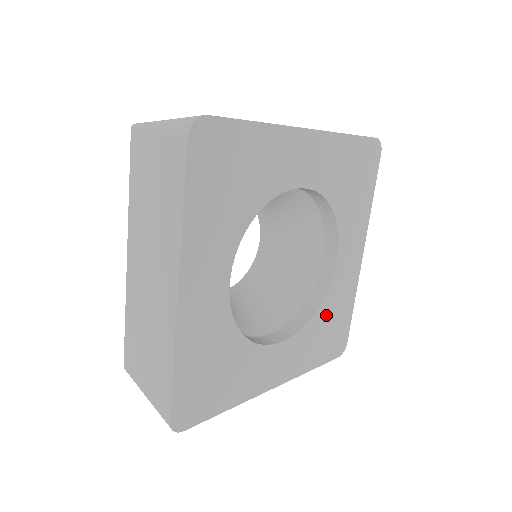
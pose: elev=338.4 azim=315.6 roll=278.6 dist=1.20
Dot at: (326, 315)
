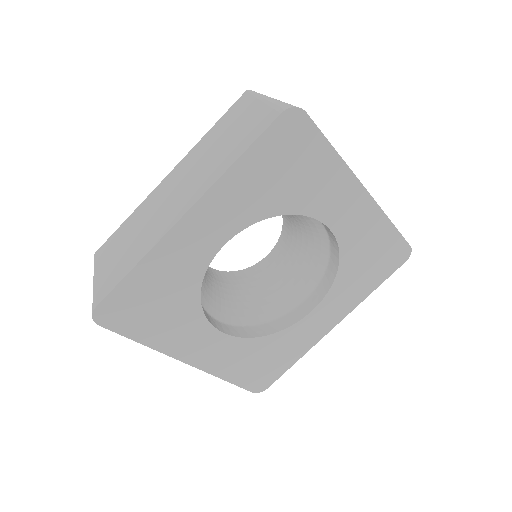
Dot at: (270, 347)
